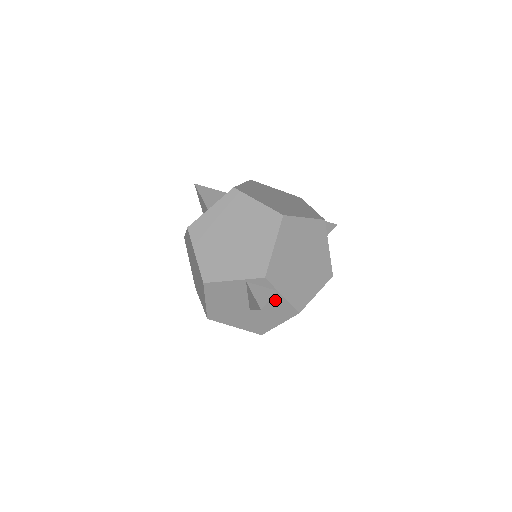
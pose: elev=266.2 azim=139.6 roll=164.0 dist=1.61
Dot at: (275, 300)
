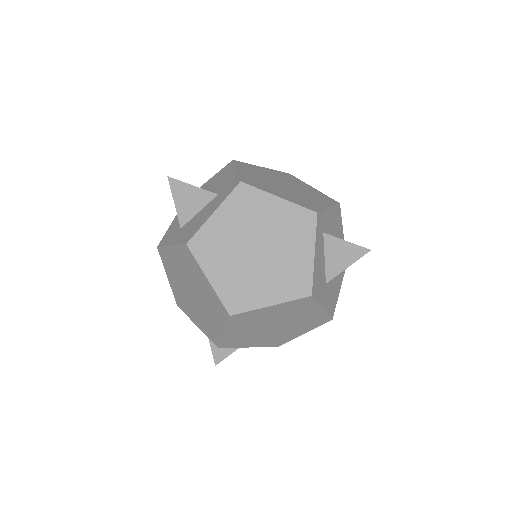
Dot at: occluded
